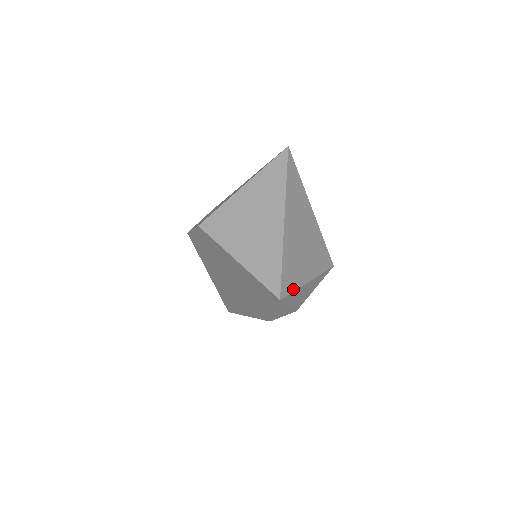
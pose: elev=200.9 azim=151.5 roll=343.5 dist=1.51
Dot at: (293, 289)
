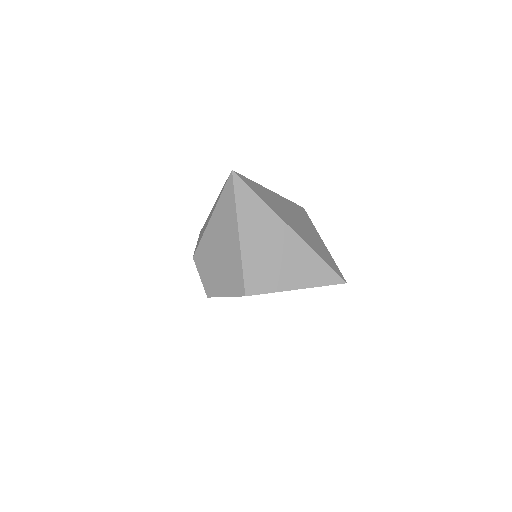
Dot at: (335, 264)
